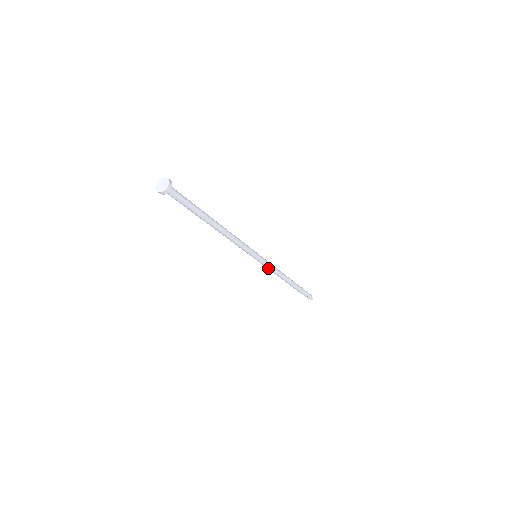
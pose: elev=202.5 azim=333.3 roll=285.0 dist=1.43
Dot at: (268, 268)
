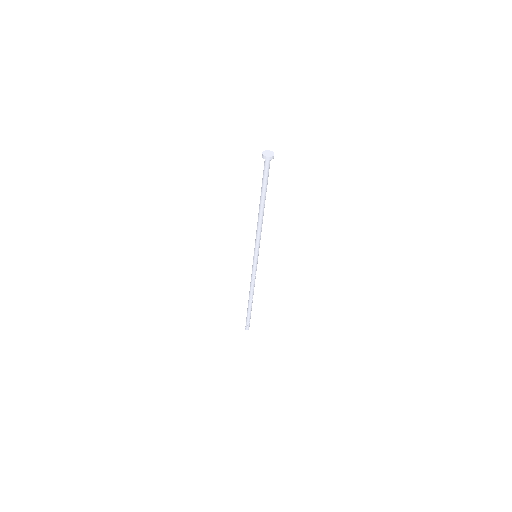
Dot at: (254, 273)
